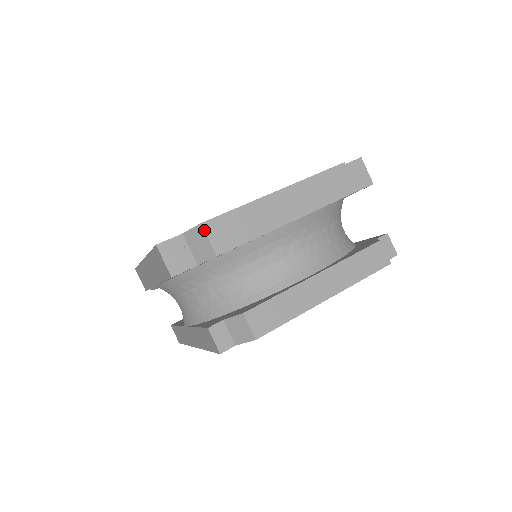
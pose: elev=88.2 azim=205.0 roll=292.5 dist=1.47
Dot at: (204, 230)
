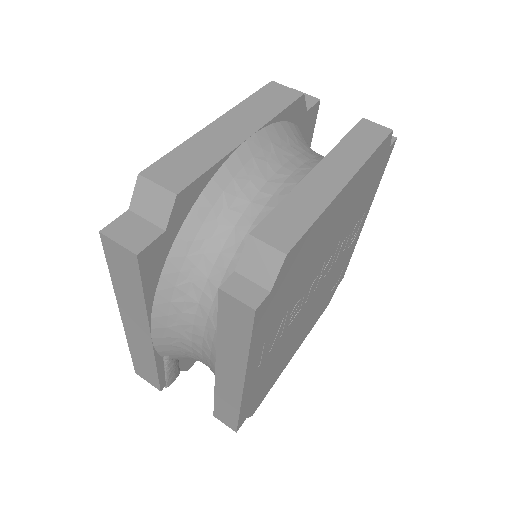
Dot at: (146, 178)
